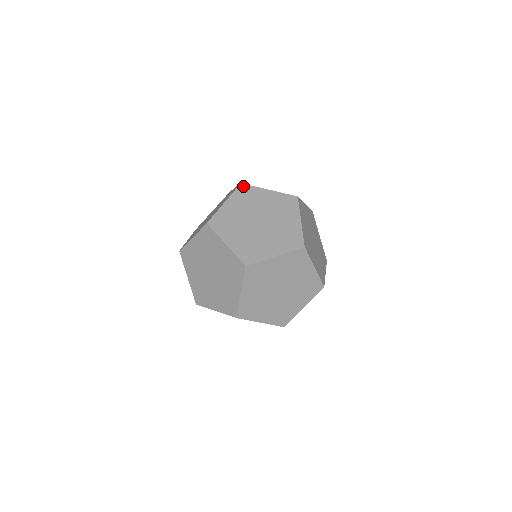
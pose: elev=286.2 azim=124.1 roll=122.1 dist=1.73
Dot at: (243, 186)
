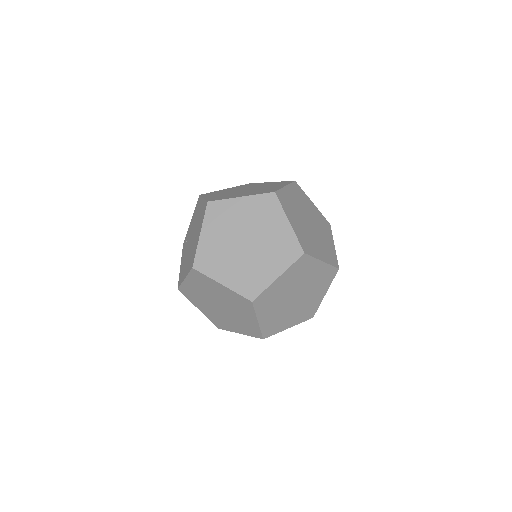
Dot at: (211, 204)
